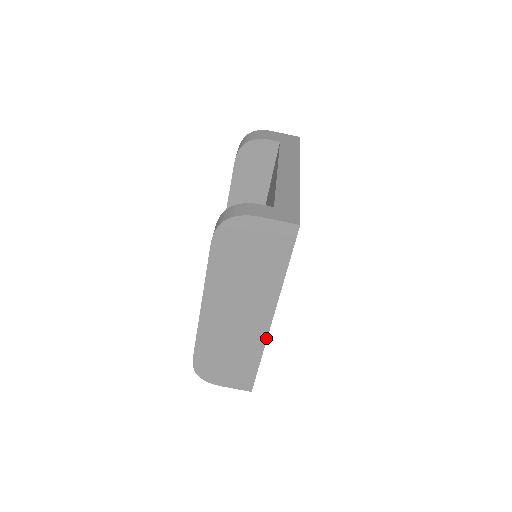
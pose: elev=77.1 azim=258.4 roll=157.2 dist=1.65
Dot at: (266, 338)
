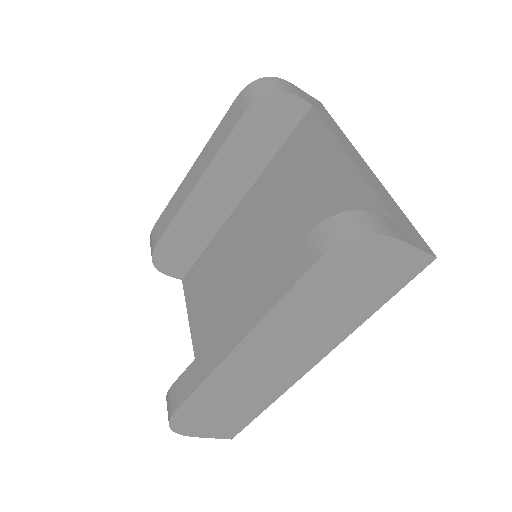
Dot at: (294, 382)
